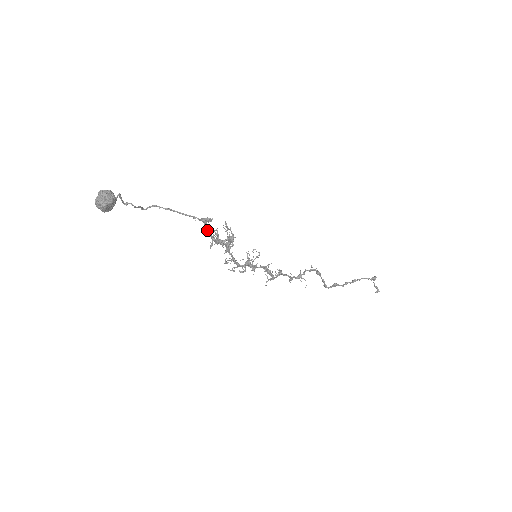
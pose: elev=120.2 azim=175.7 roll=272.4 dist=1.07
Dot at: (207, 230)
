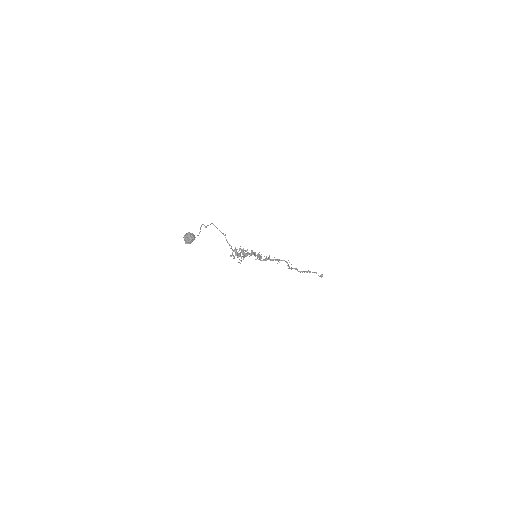
Dot at: occluded
